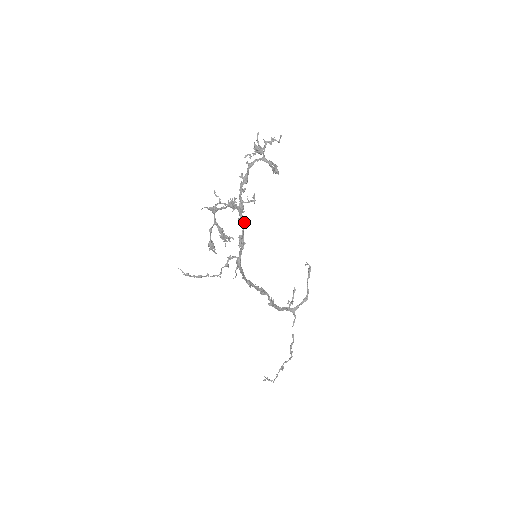
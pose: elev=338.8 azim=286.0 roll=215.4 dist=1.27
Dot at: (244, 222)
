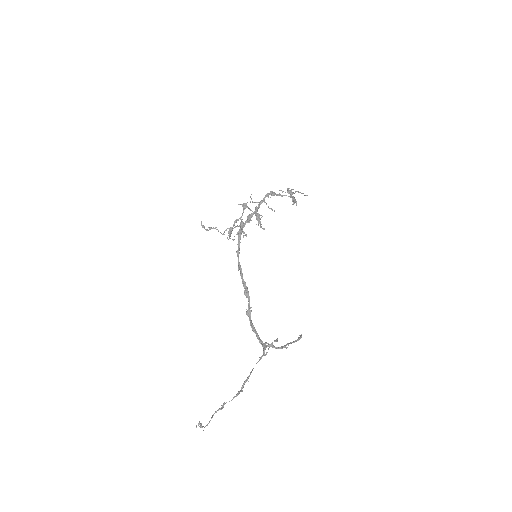
Dot at: (258, 207)
